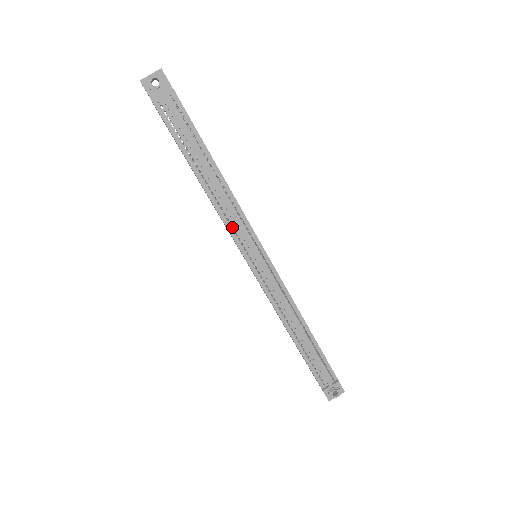
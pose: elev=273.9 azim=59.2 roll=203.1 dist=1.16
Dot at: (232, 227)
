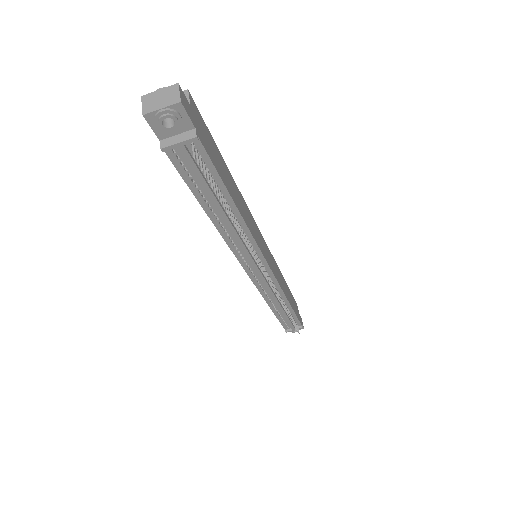
Dot at: (238, 250)
